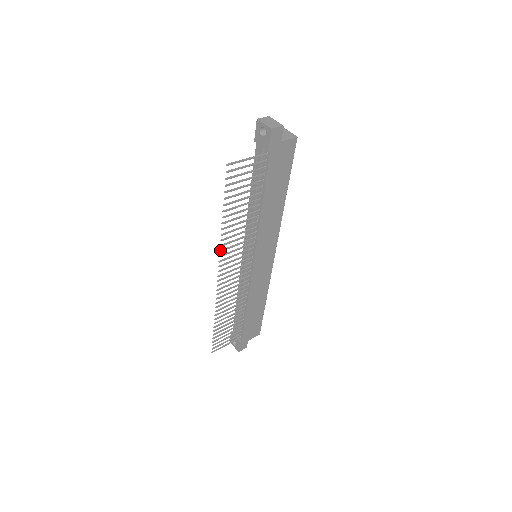
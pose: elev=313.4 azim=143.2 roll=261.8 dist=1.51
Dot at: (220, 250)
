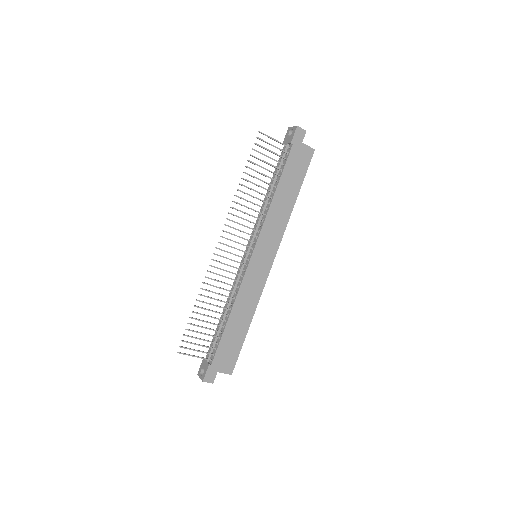
Dot at: occluded
